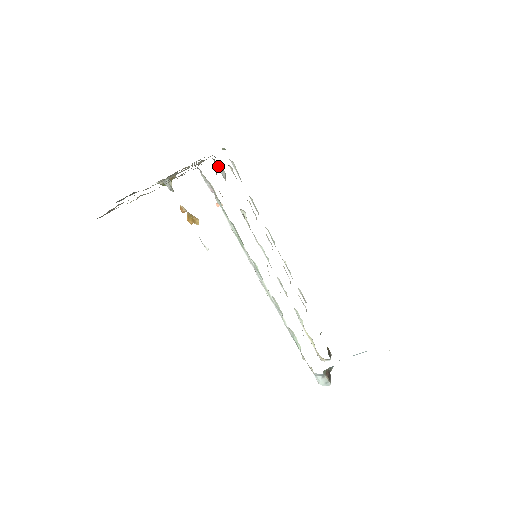
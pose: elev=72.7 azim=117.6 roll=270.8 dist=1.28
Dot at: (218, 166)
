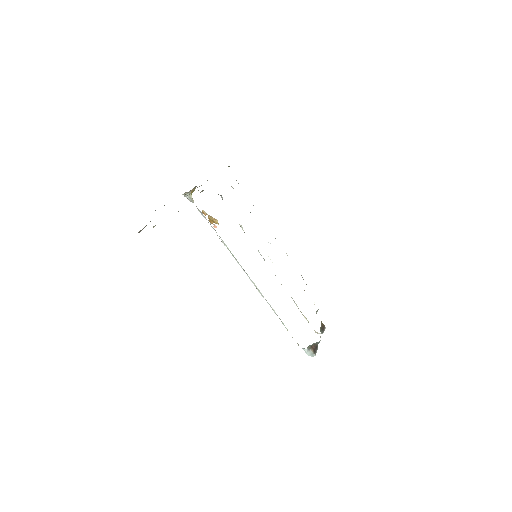
Dot at: occluded
